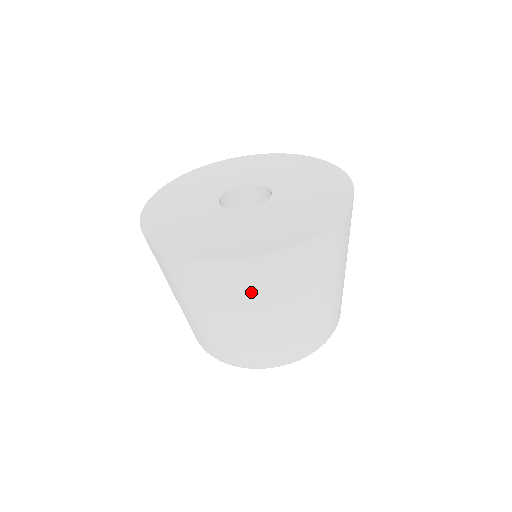
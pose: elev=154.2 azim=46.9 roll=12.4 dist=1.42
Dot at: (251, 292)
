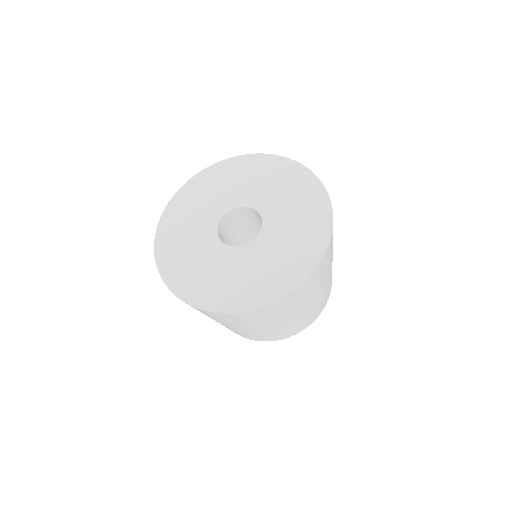
Dot at: occluded
